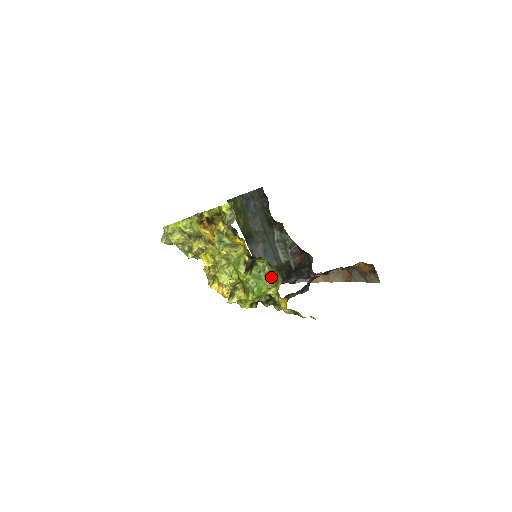
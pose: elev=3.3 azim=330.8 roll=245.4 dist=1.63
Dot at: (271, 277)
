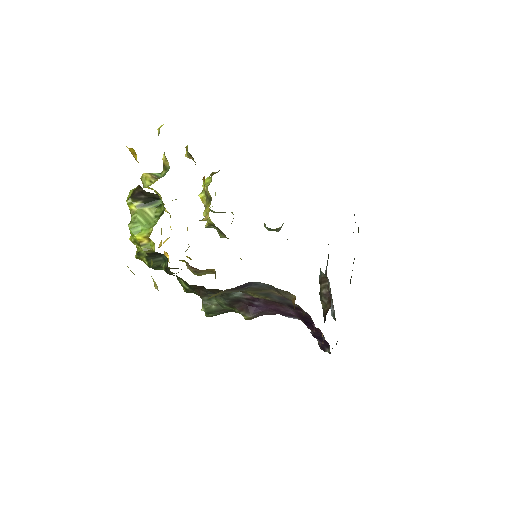
Dot at: (154, 224)
